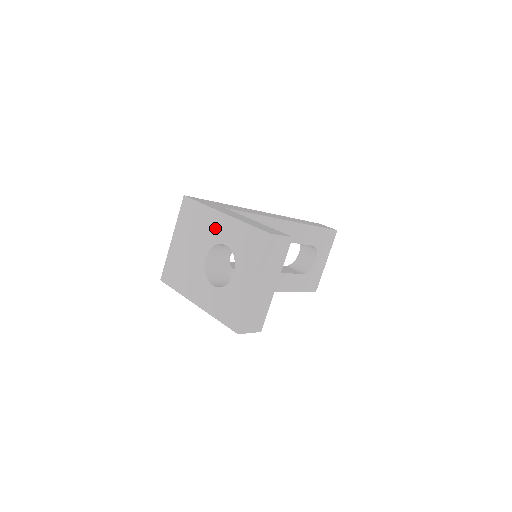
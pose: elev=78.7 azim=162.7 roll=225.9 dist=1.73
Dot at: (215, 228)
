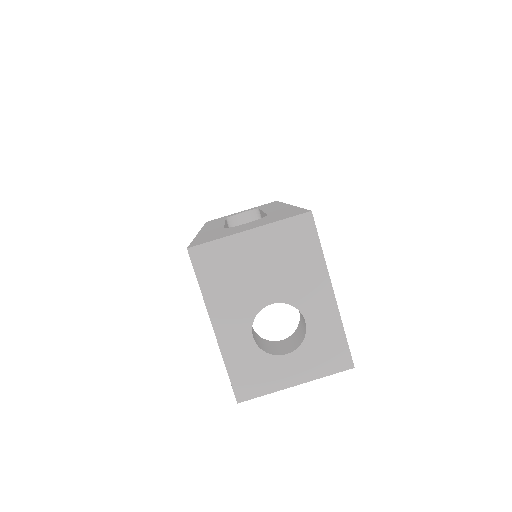
Dot at: (311, 293)
